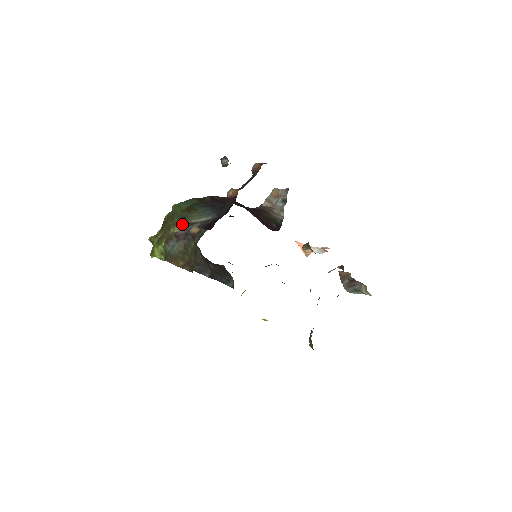
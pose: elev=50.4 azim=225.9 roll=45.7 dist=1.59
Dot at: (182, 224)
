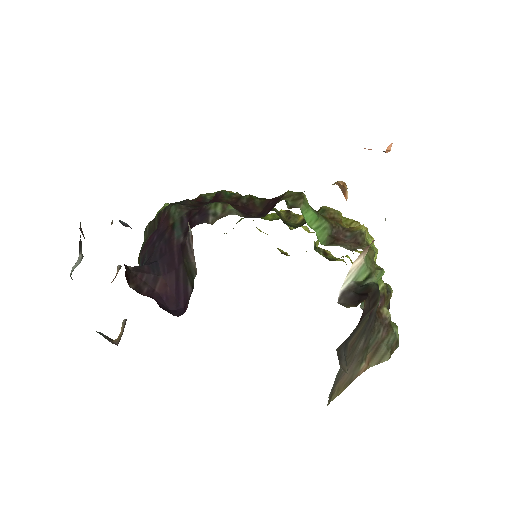
Dot at: occluded
